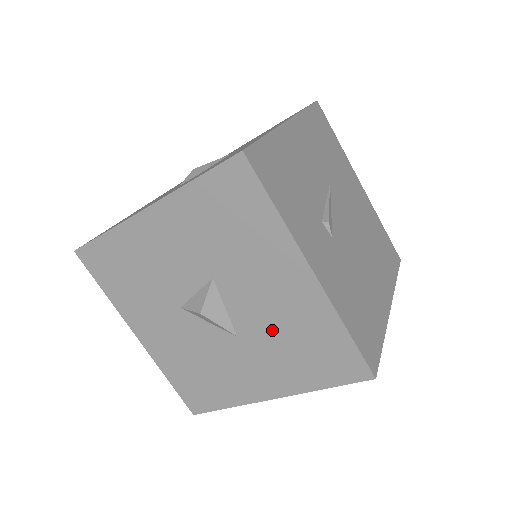
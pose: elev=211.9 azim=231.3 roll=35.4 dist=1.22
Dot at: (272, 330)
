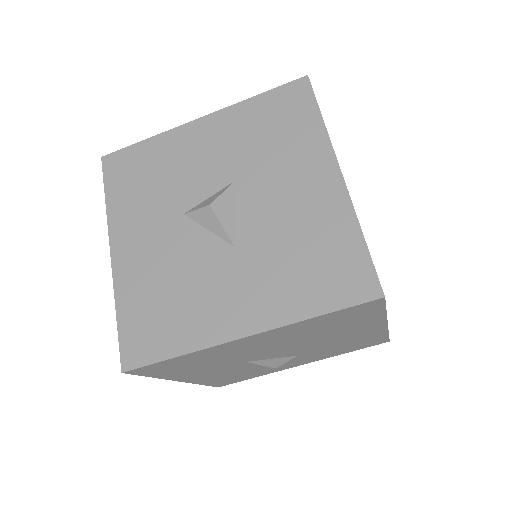
Dot at: (278, 237)
